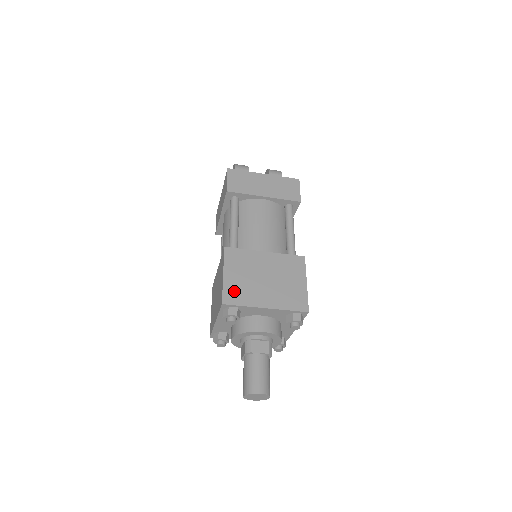
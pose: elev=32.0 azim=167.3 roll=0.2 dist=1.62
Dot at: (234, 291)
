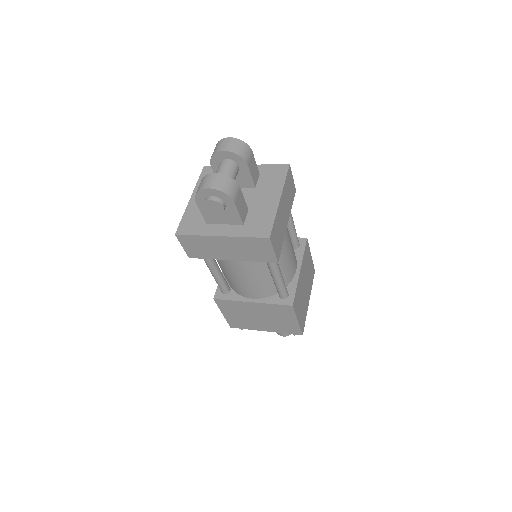
Dot at: (303, 320)
